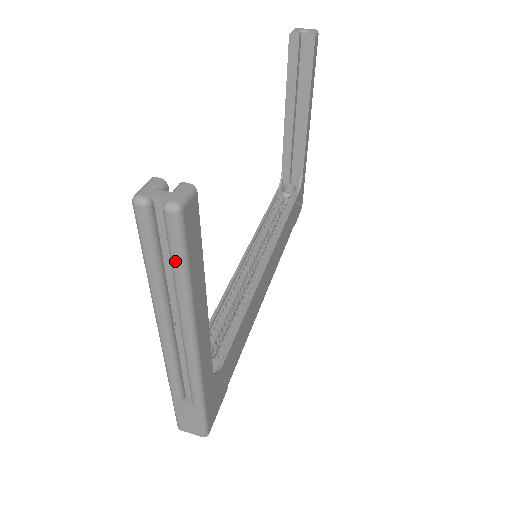
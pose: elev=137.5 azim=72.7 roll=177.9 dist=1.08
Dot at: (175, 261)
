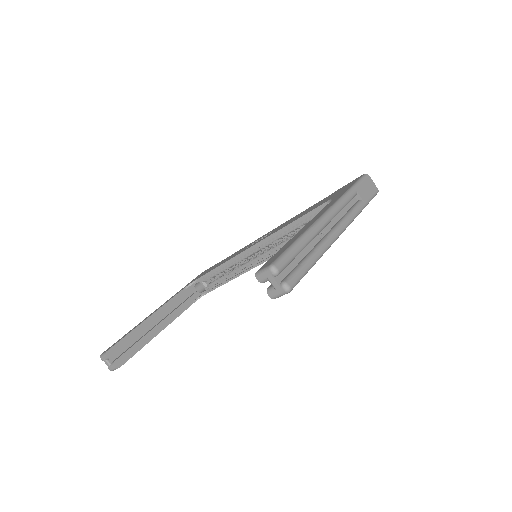
Dot at: occluded
